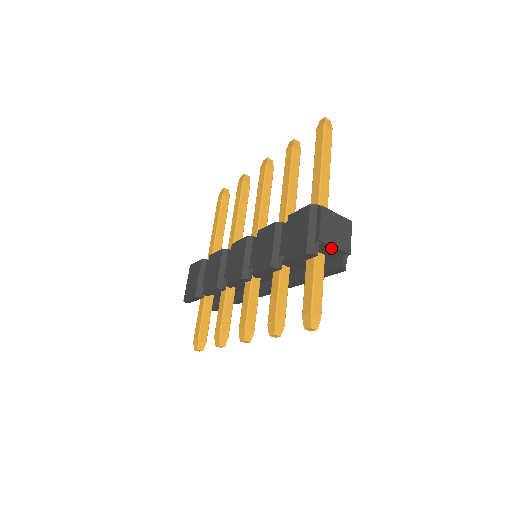
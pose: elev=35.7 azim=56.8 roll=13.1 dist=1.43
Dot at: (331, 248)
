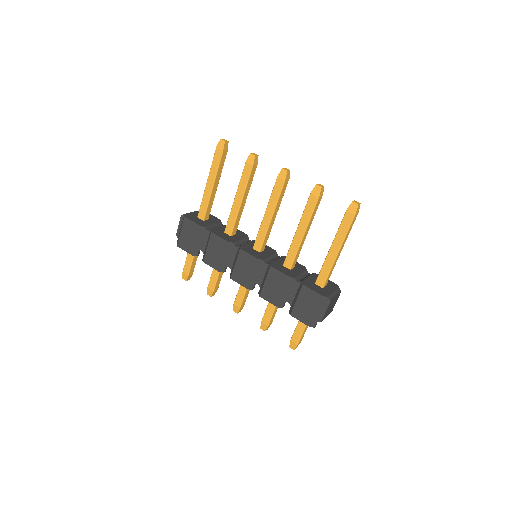
Dot at: occluded
